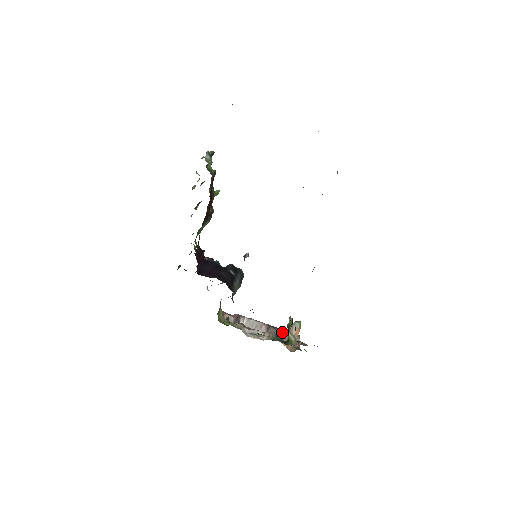
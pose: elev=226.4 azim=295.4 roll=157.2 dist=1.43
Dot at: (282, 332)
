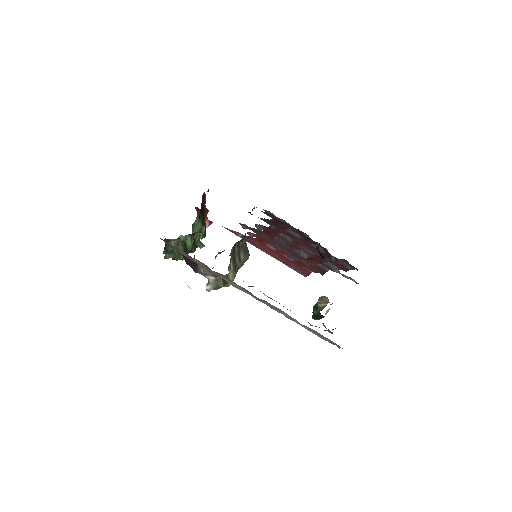
Dot at: occluded
